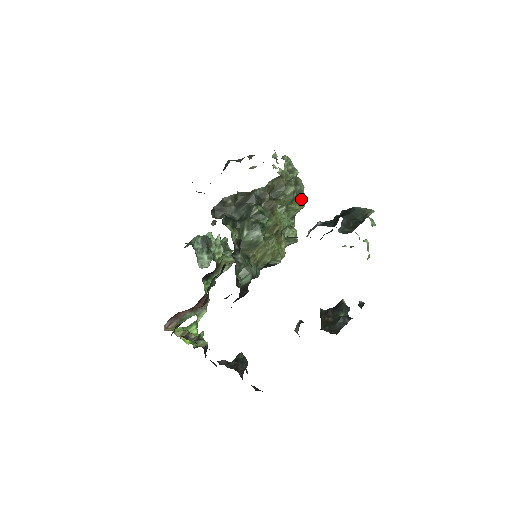
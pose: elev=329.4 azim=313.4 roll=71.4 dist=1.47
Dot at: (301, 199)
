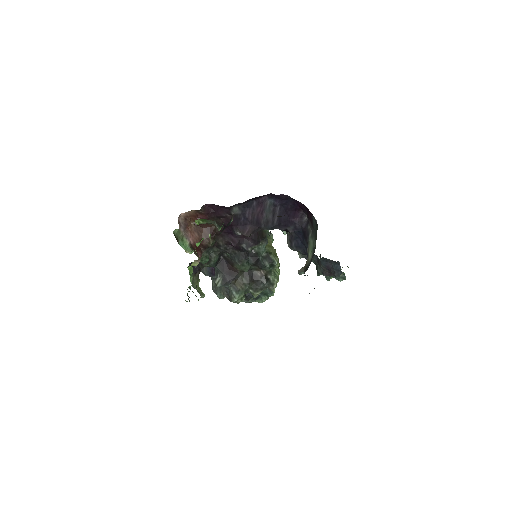
Dot at: occluded
